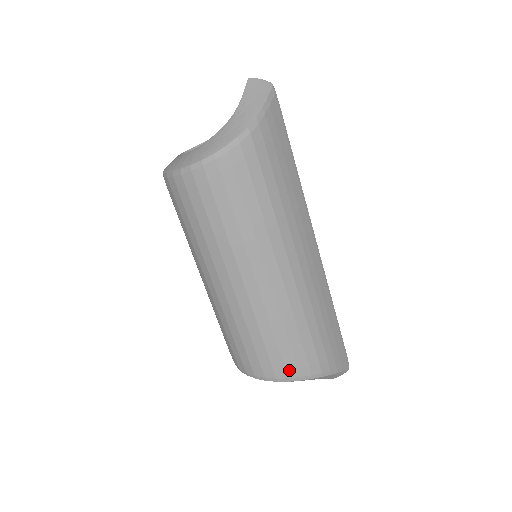
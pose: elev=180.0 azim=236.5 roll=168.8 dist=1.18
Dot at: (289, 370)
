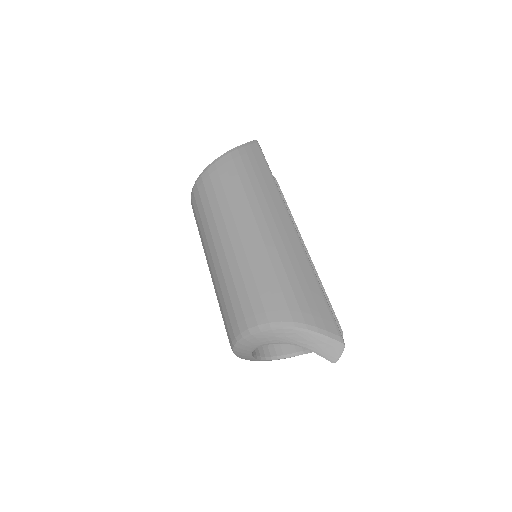
Dot at: (258, 316)
